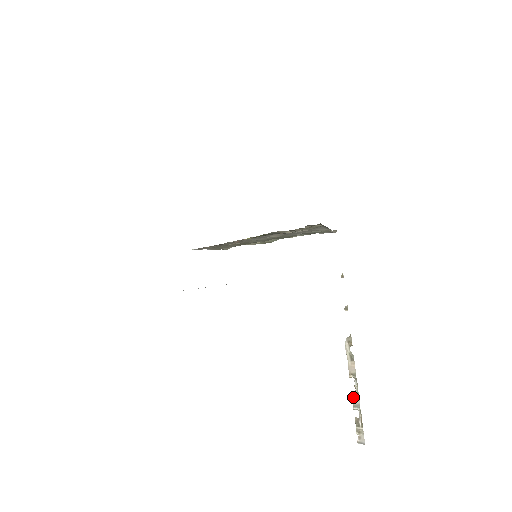
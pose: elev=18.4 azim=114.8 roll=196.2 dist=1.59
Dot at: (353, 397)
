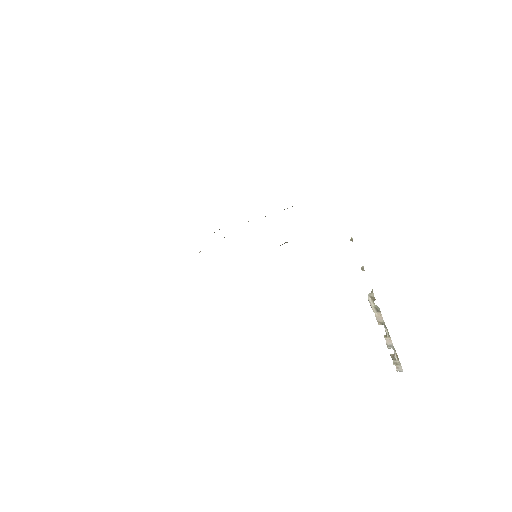
Dot at: (385, 339)
